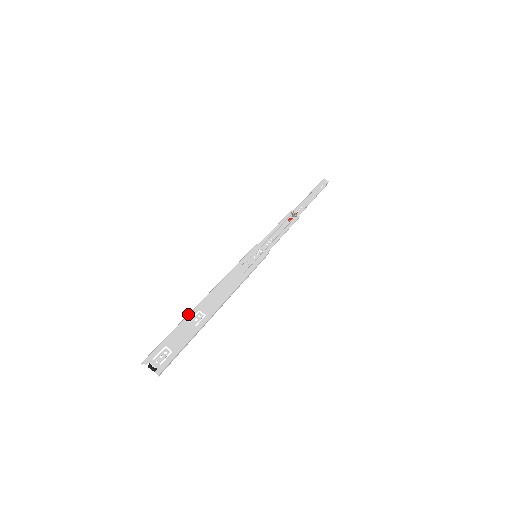
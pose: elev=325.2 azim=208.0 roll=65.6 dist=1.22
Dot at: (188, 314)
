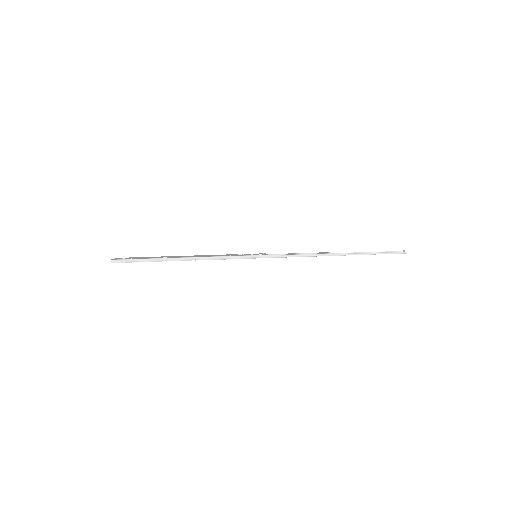
Dot at: (165, 256)
